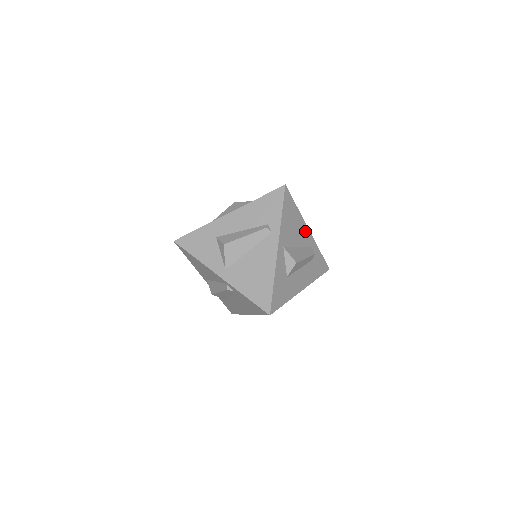
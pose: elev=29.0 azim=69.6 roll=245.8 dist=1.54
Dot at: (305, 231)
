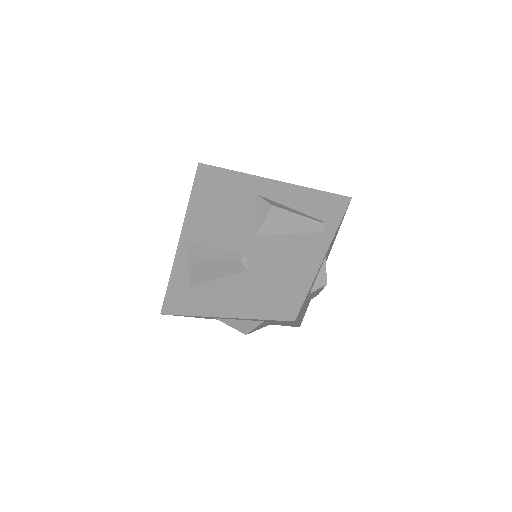
Dot at: occluded
